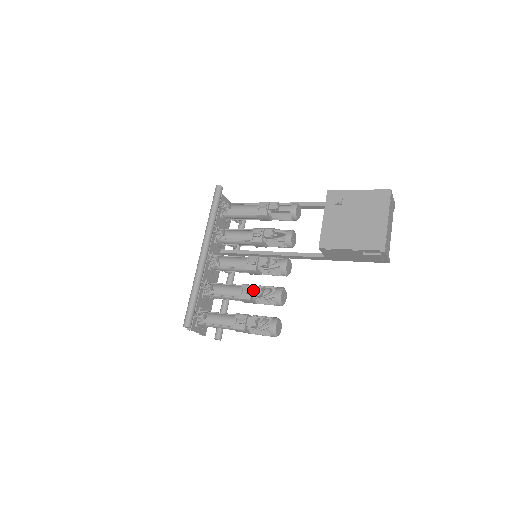
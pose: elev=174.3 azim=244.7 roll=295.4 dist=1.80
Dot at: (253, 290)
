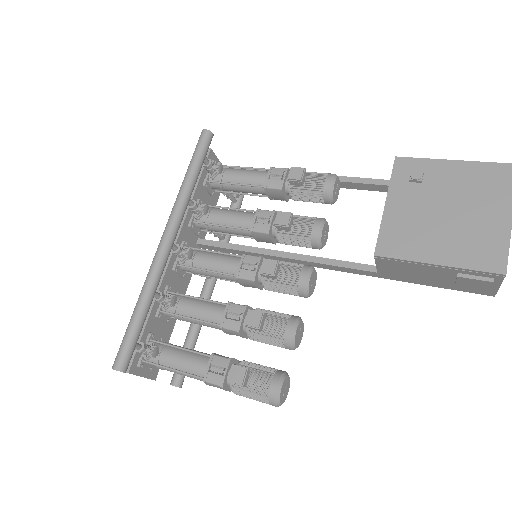
Dot at: (246, 316)
